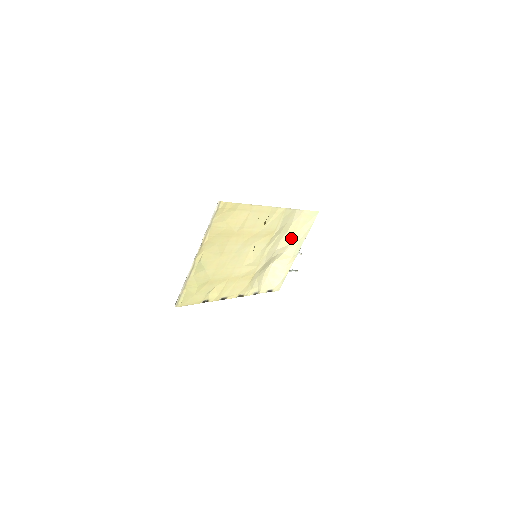
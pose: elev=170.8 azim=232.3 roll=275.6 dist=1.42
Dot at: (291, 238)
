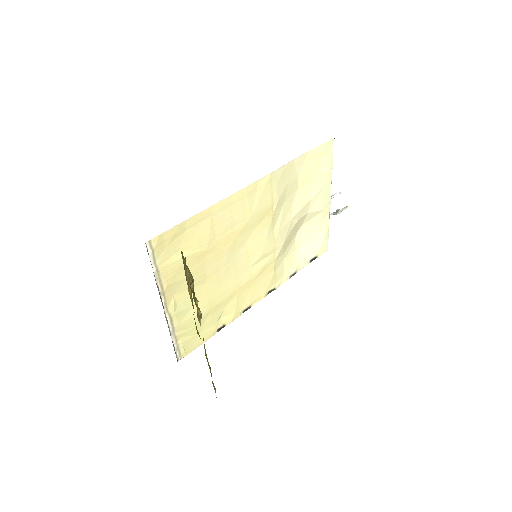
Dot at: (308, 192)
